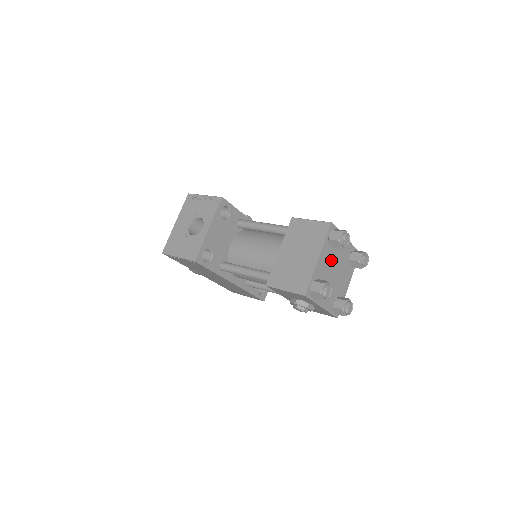
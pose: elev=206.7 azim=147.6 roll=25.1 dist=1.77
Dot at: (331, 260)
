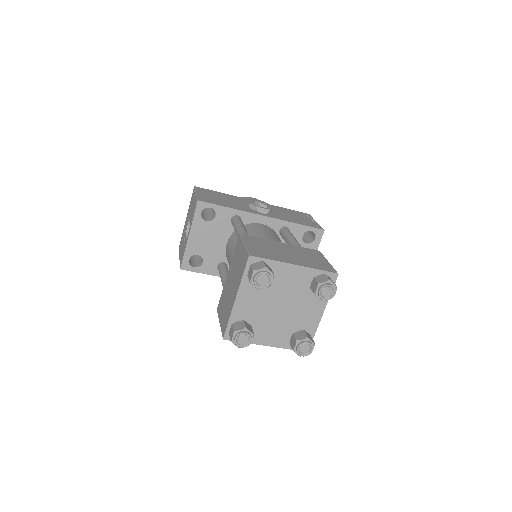
Dot at: (266, 295)
